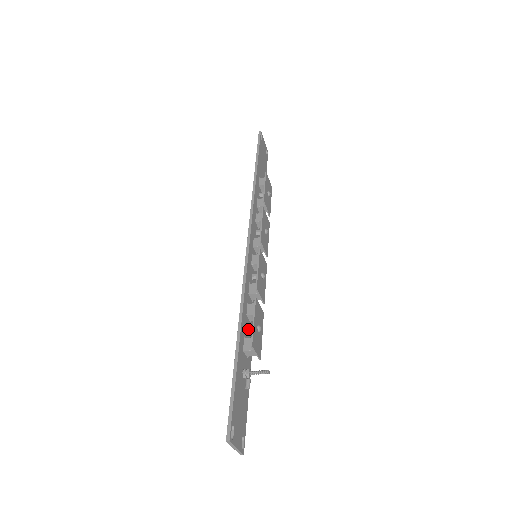
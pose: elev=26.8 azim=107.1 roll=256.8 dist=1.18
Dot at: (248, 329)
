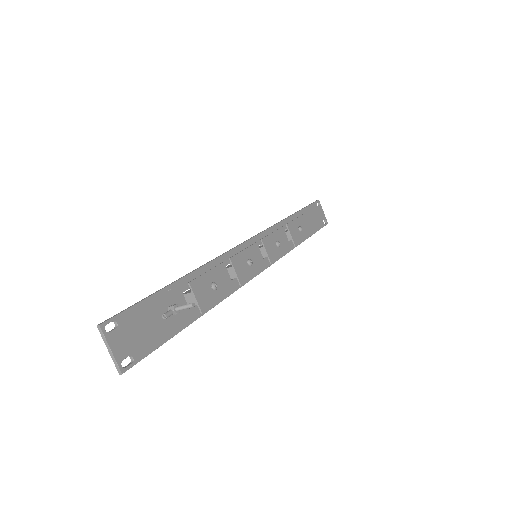
Dot at: occluded
